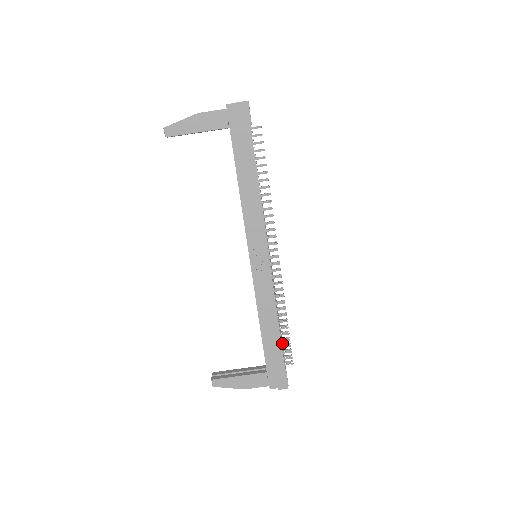
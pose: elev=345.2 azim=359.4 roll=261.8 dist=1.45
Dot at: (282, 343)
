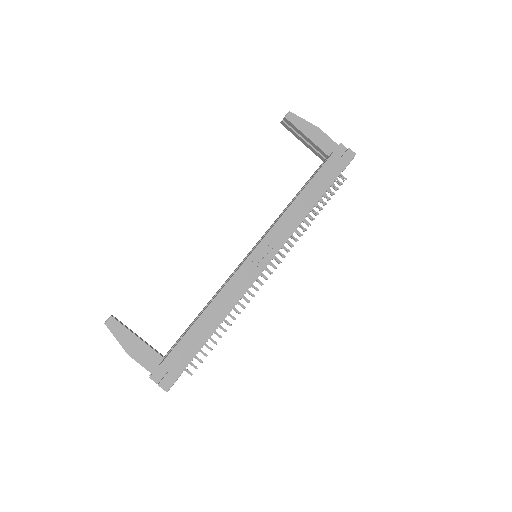
Dot at: occluded
